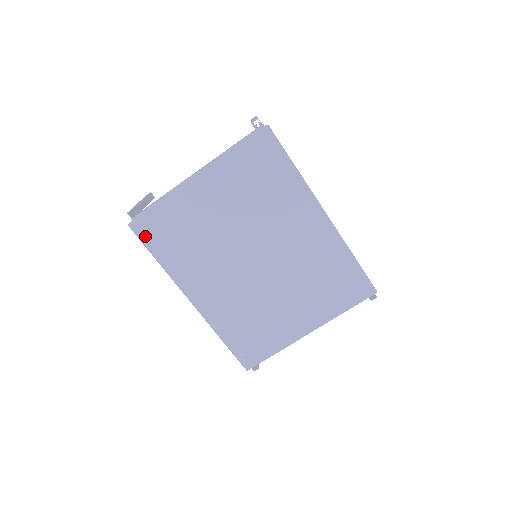
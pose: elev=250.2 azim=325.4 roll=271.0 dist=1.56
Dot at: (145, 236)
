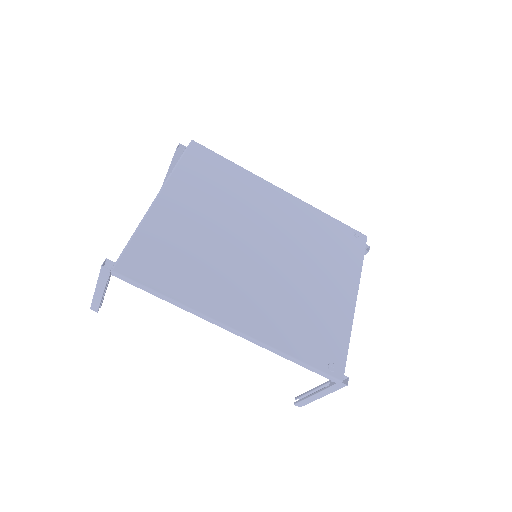
Dot at: (138, 274)
